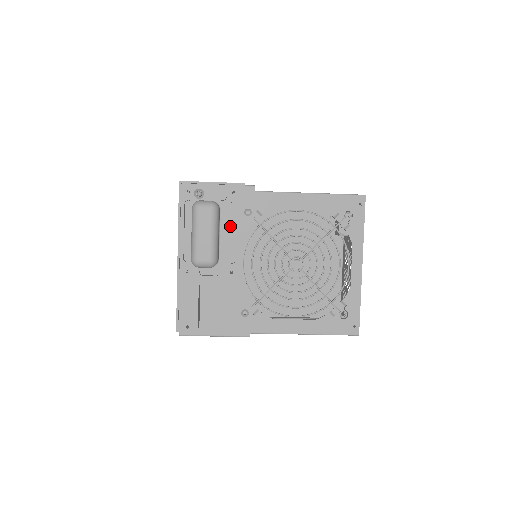
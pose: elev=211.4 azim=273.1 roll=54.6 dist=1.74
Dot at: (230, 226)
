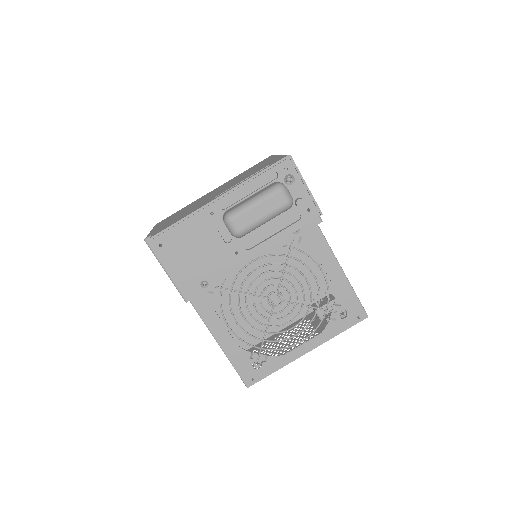
Dot at: (276, 225)
